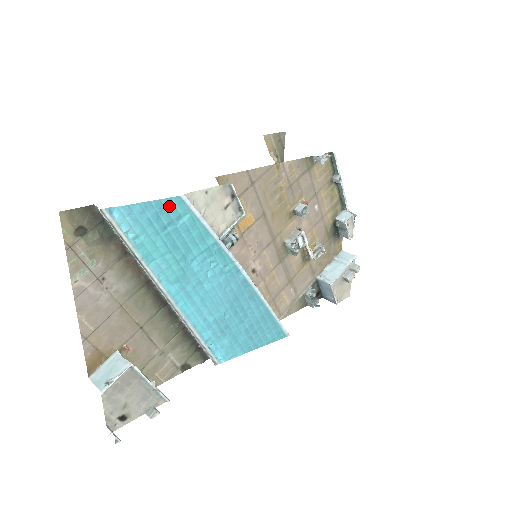
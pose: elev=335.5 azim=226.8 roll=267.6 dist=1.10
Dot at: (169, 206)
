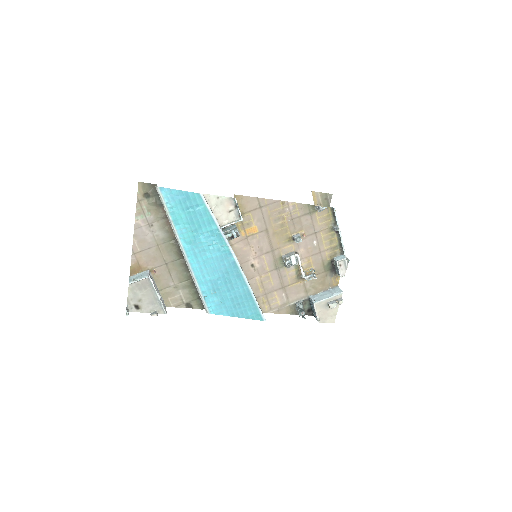
Dot at: (192, 197)
